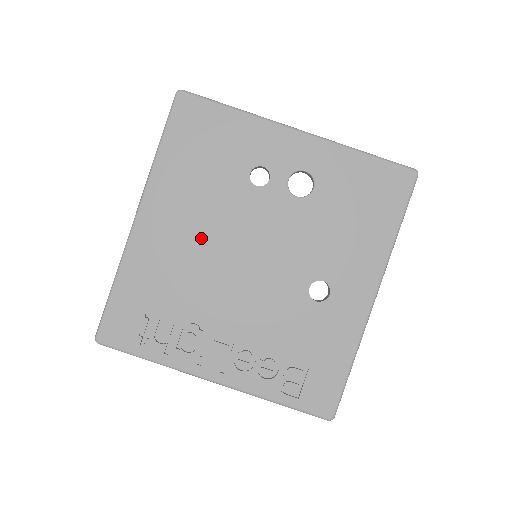
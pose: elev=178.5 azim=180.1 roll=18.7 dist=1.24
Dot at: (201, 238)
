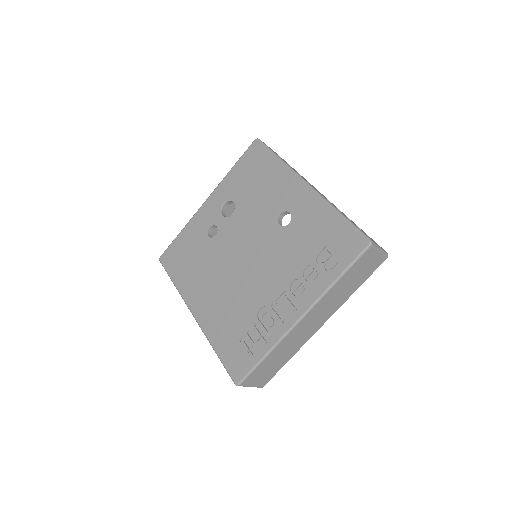
Dot at: (221, 281)
